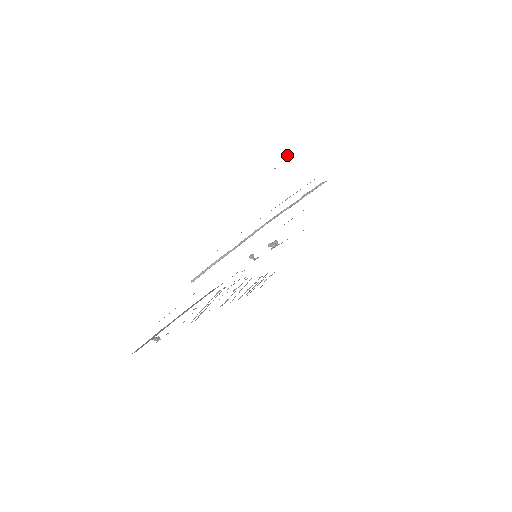
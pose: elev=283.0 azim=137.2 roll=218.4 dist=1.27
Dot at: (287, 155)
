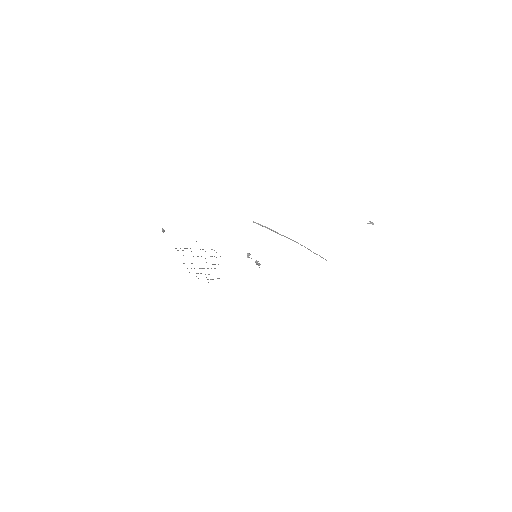
Dot at: (372, 222)
